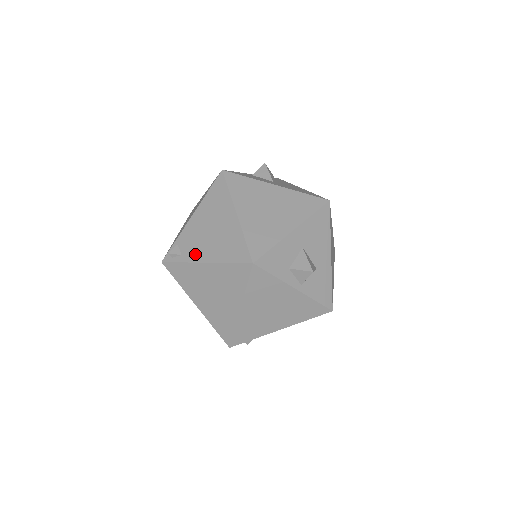
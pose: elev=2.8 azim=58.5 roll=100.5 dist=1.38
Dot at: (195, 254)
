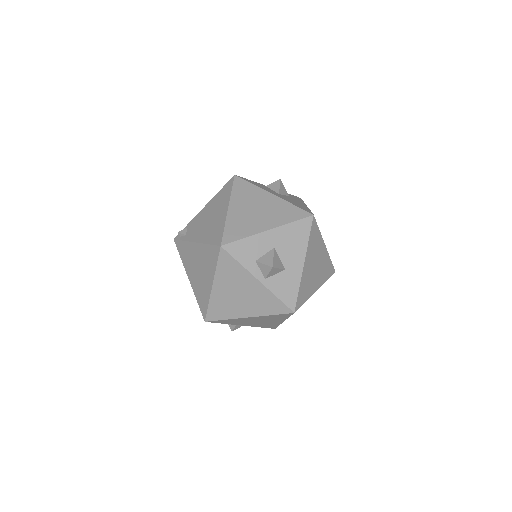
Dot at: (193, 235)
